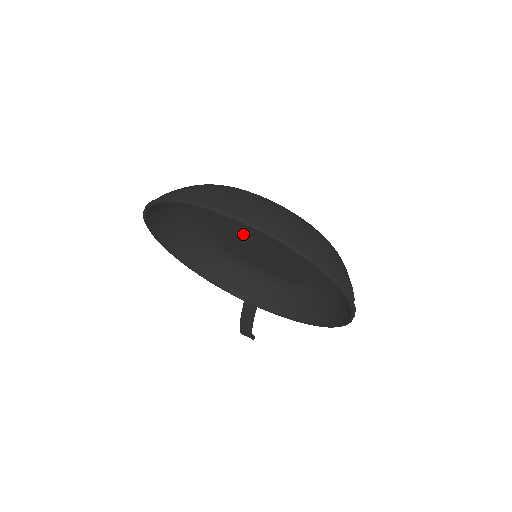
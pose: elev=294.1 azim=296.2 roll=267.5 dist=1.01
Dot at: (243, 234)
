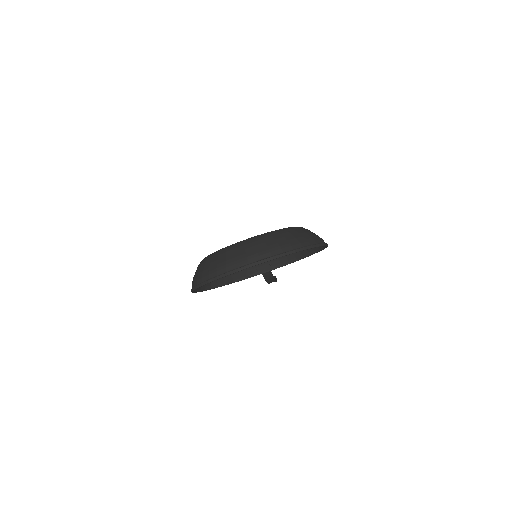
Dot at: occluded
